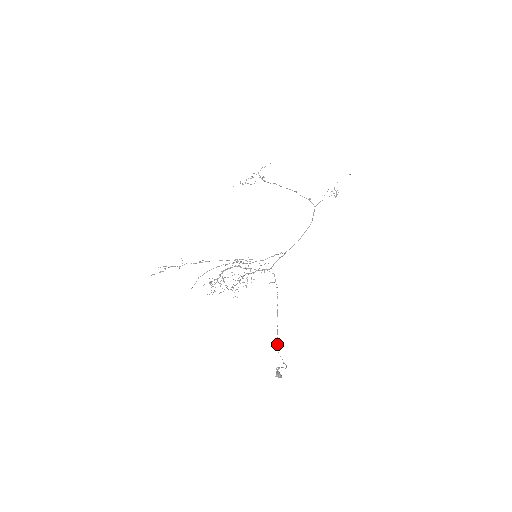
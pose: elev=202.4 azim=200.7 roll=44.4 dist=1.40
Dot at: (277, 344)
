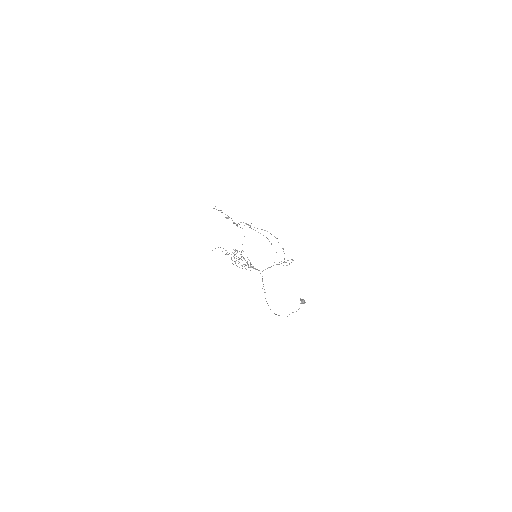
Dot at: occluded
